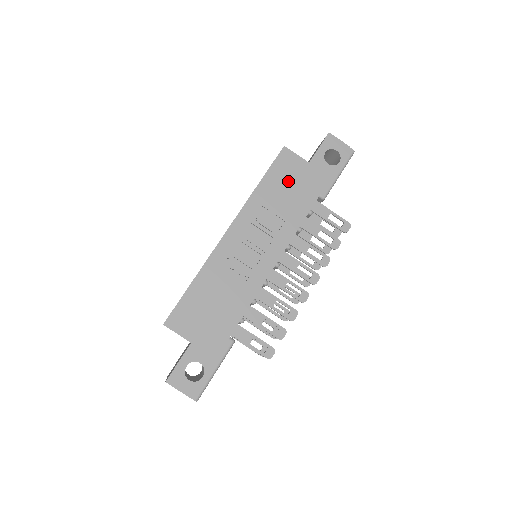
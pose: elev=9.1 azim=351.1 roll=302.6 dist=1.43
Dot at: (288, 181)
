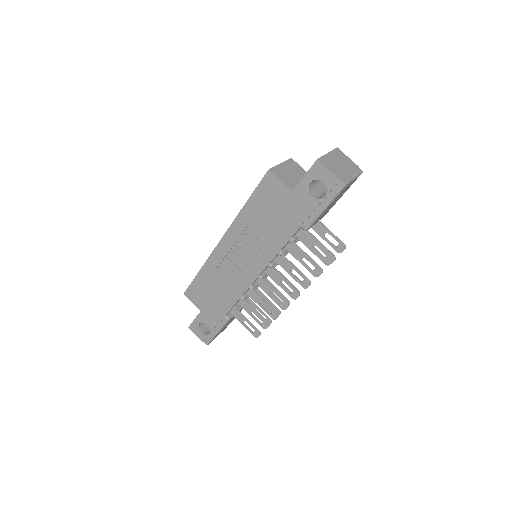
Dot at: (270, 207)
